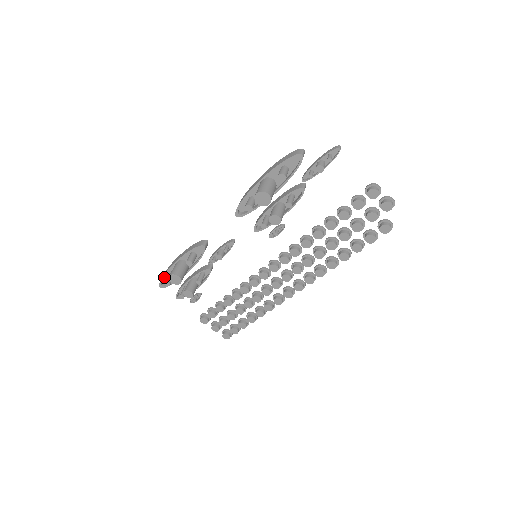
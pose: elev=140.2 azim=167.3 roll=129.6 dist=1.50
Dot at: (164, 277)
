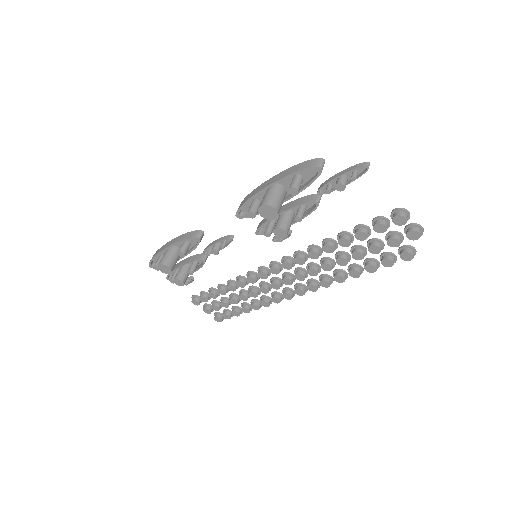
Dot at: occluded
